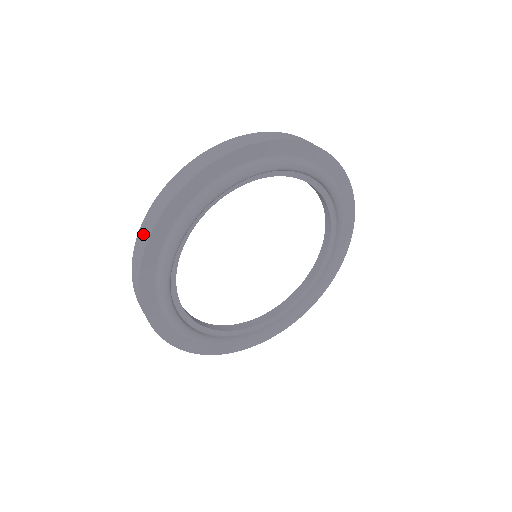
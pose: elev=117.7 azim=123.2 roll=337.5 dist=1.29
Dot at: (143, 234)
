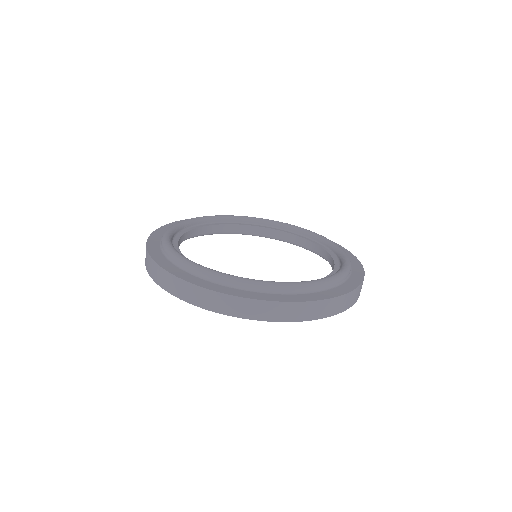
Dot at: (151, 269)
